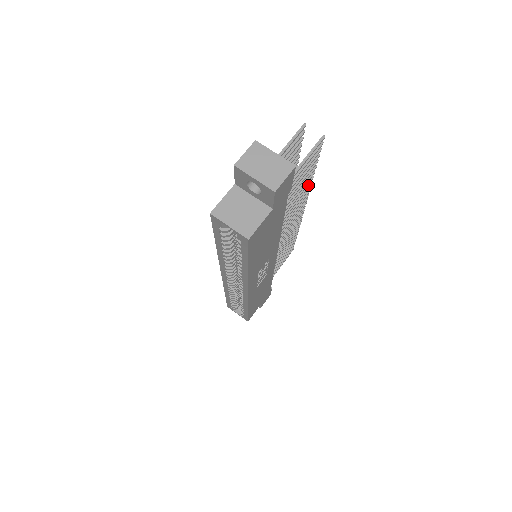
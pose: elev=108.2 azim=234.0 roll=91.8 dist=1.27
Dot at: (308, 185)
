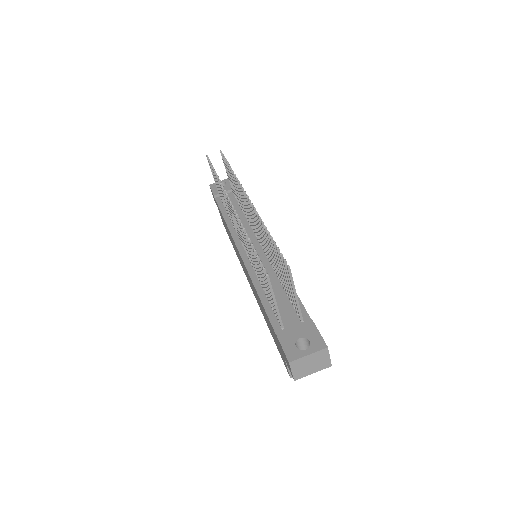
Dot at: occluded
